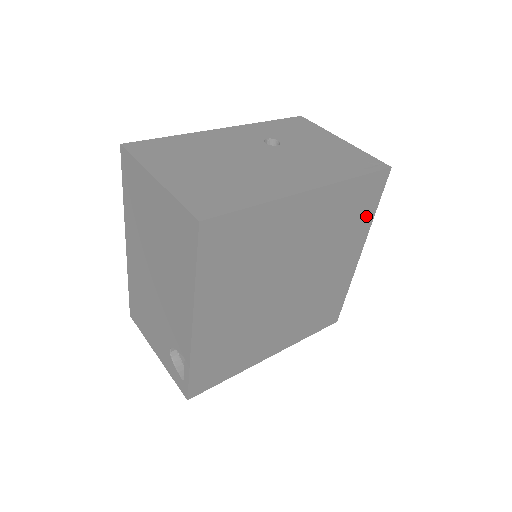
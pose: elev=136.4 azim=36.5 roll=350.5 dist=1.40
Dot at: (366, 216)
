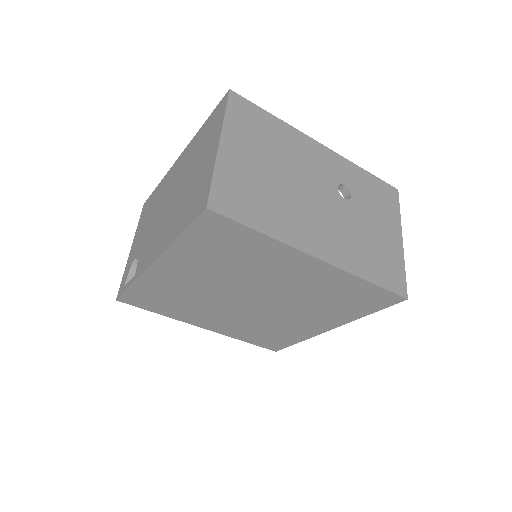
Dot at: (357, 311)
